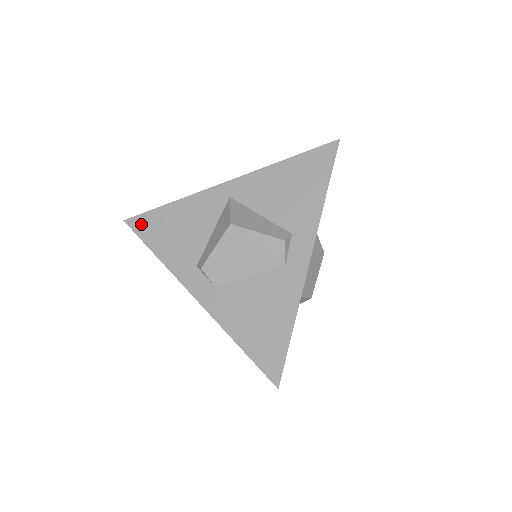
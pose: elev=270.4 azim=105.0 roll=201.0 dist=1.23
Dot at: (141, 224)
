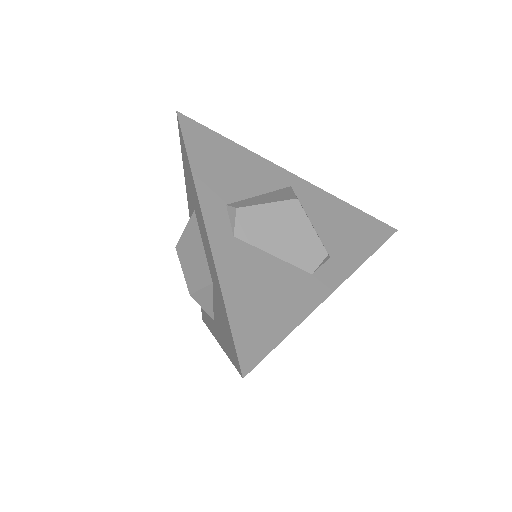
Dot at: (193, 129)
